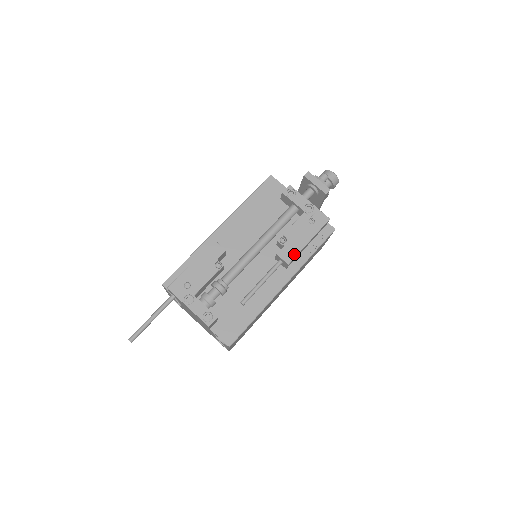
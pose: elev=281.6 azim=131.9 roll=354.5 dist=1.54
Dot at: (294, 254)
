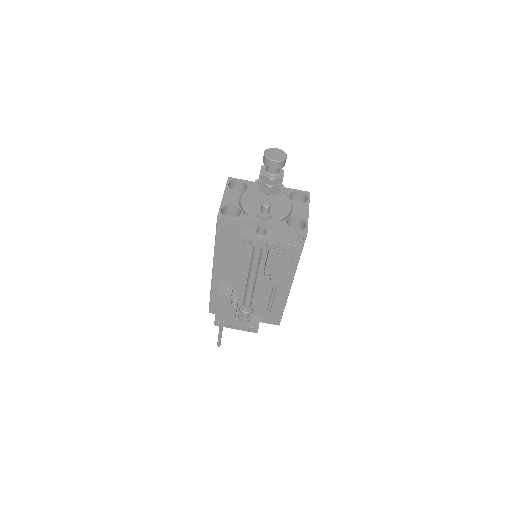
Dot at: (283, 280)
